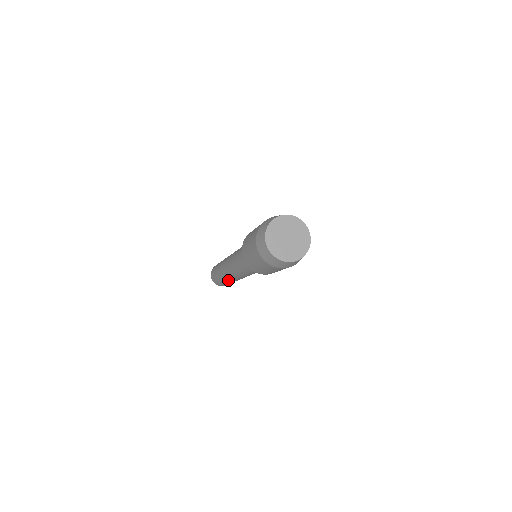
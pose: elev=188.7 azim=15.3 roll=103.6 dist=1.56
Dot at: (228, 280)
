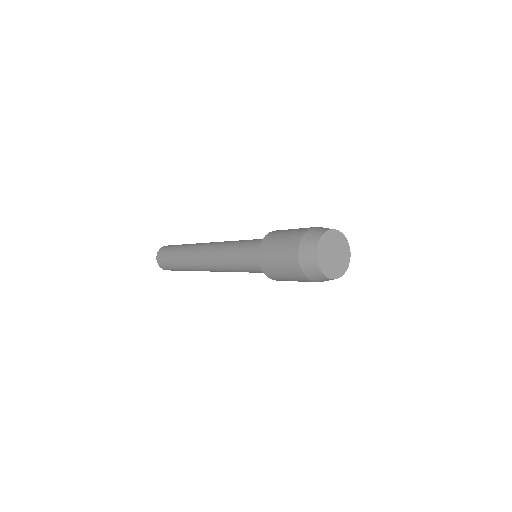
Dot at: (189, 268)
